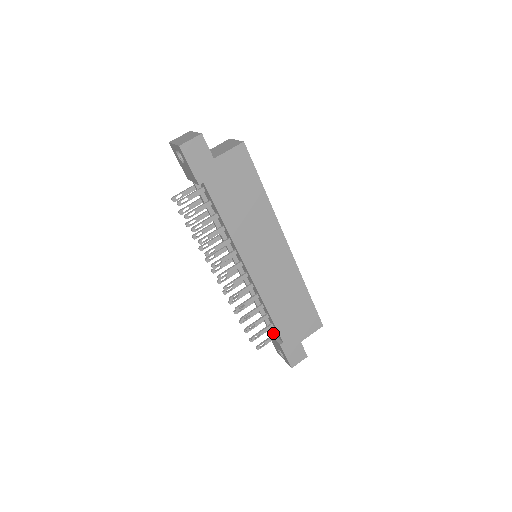
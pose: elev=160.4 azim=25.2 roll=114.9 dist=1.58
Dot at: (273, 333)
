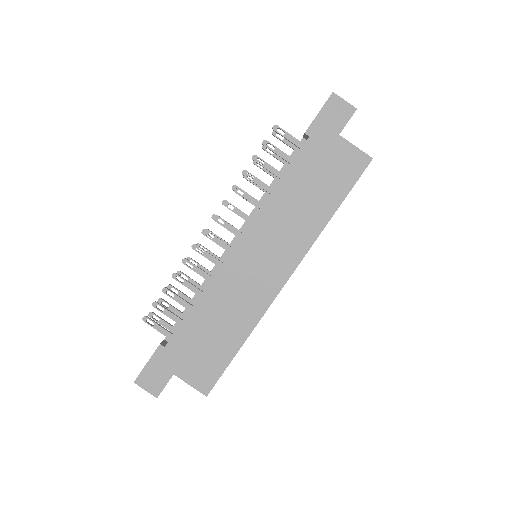
Dot at: occluded
